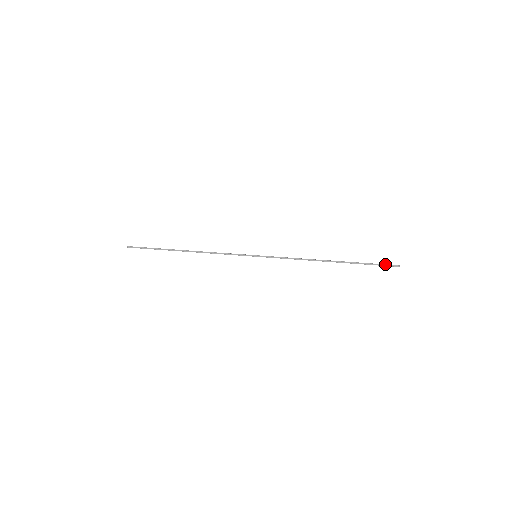
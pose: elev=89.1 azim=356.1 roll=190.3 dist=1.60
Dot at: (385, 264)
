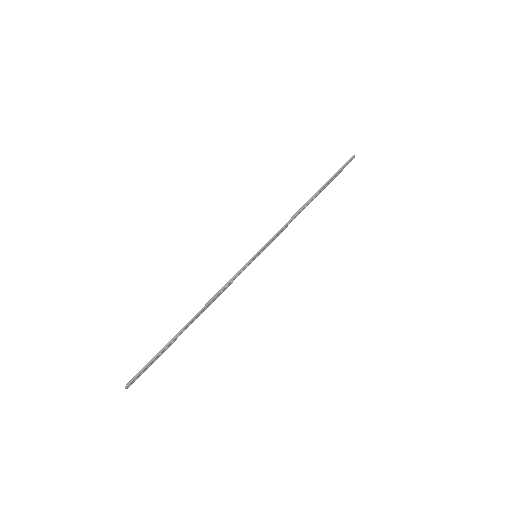
Dot at: occluded
